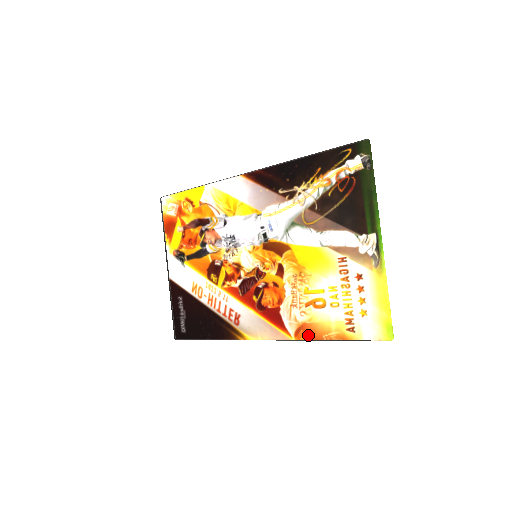
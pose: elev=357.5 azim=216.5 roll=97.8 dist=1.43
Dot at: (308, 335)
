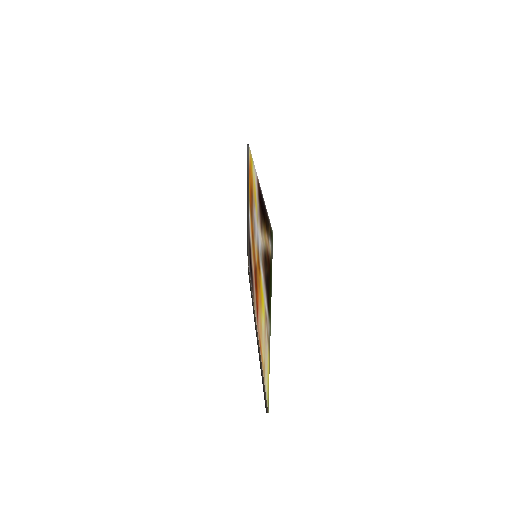
Dot at: (260, 349)
